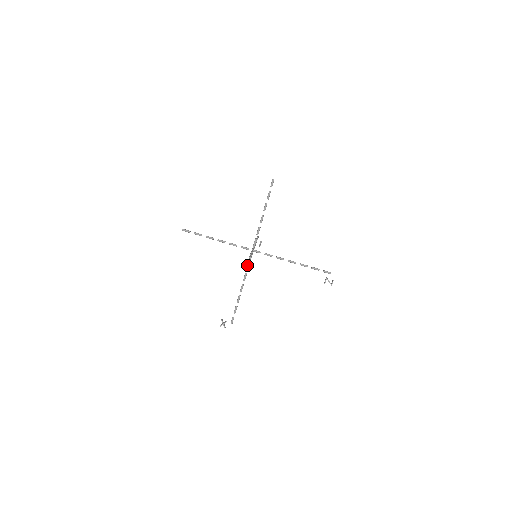
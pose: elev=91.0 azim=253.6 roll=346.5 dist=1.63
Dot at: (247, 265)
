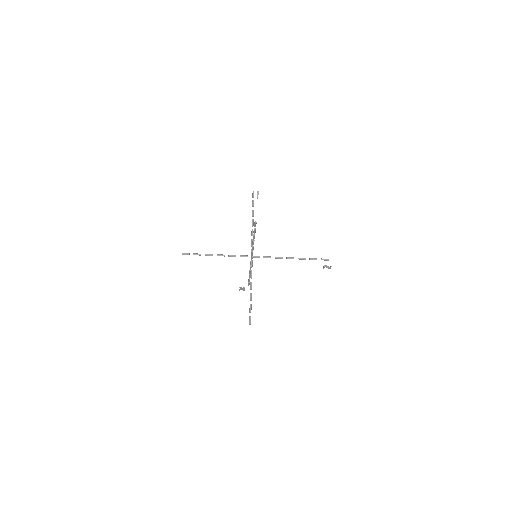
Dot at: (250, 320)
